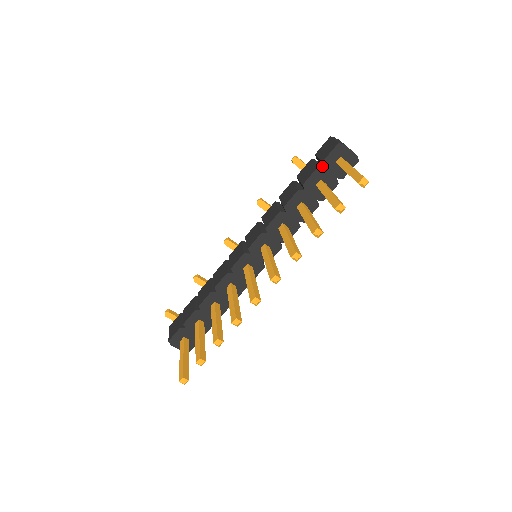
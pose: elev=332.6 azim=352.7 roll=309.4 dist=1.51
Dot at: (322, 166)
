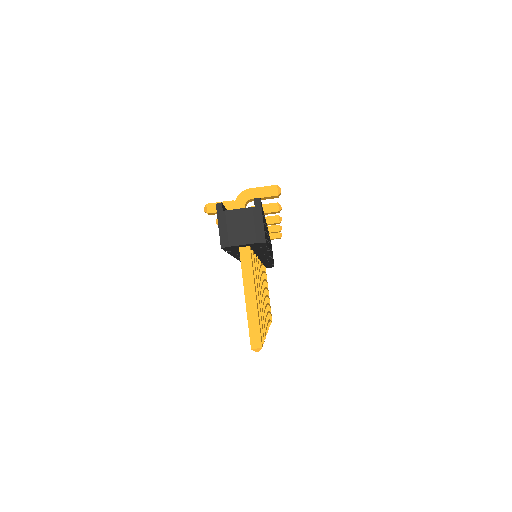
Dot at: occluded
